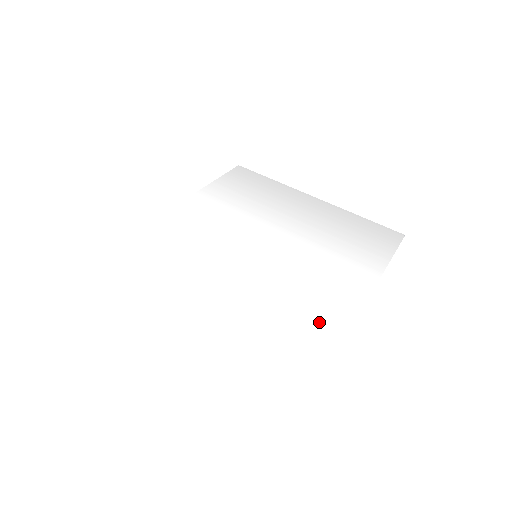
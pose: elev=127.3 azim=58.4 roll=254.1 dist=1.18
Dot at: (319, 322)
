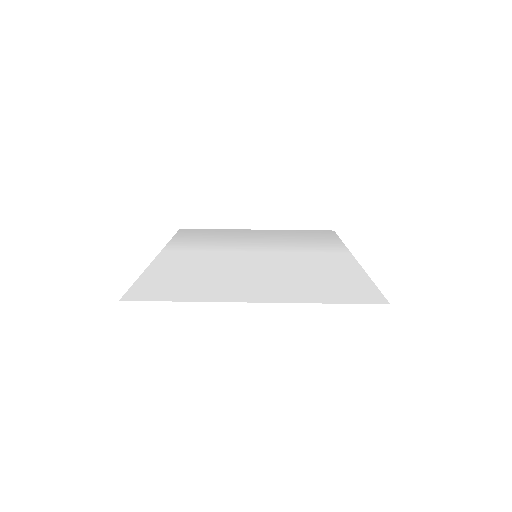
Dot at: (338, 267)
